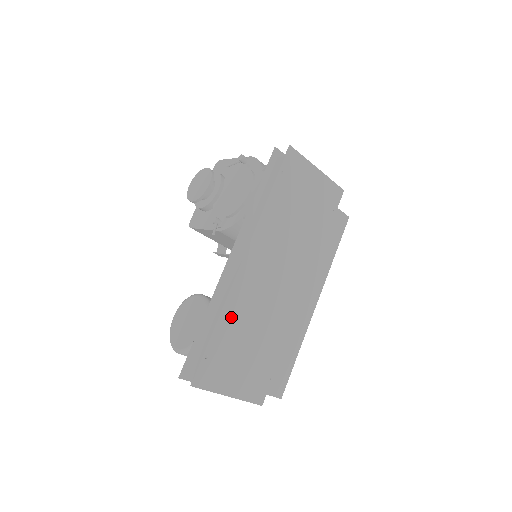
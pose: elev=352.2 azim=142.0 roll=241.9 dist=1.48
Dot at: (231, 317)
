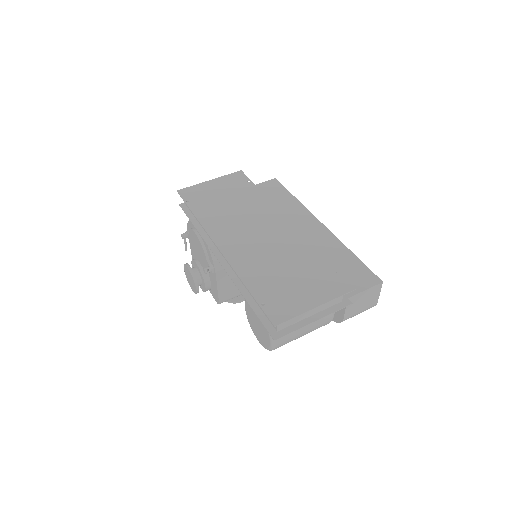
Dot at: (251, 274)
